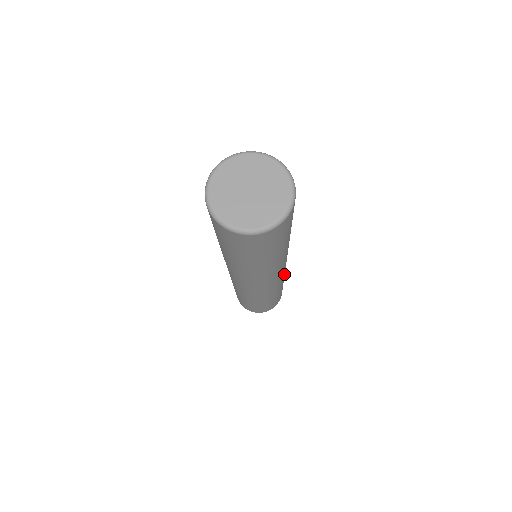
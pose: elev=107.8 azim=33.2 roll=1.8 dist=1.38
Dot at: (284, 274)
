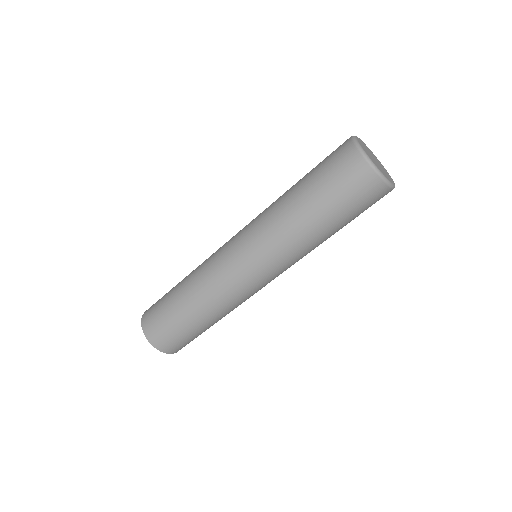
Dot at: (236, 302)
